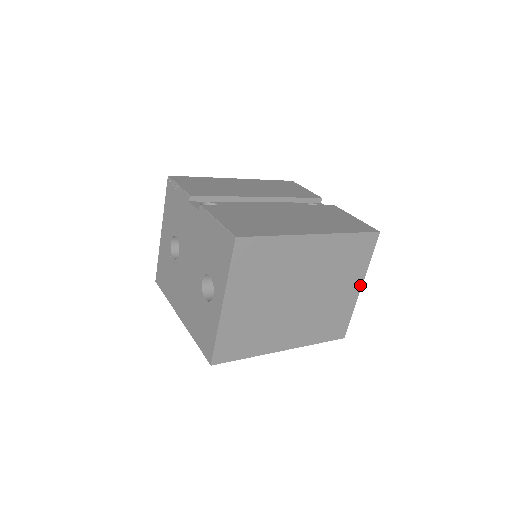
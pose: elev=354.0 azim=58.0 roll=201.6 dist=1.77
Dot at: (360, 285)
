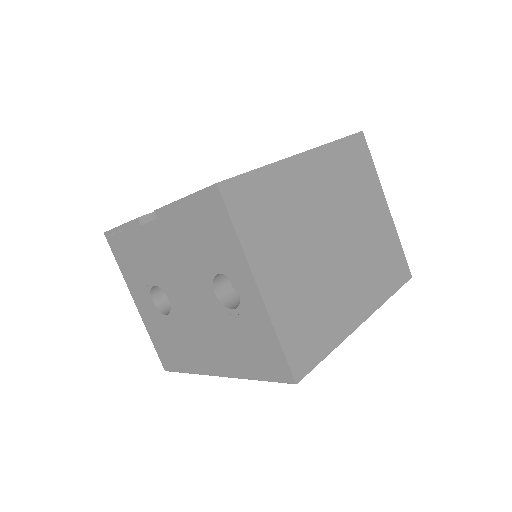
Dot at: (385, 203)
